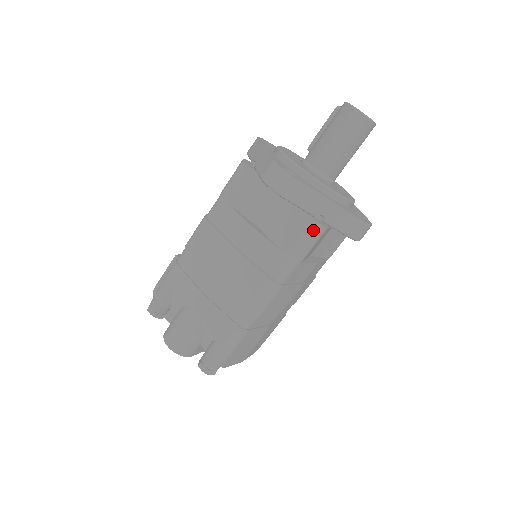
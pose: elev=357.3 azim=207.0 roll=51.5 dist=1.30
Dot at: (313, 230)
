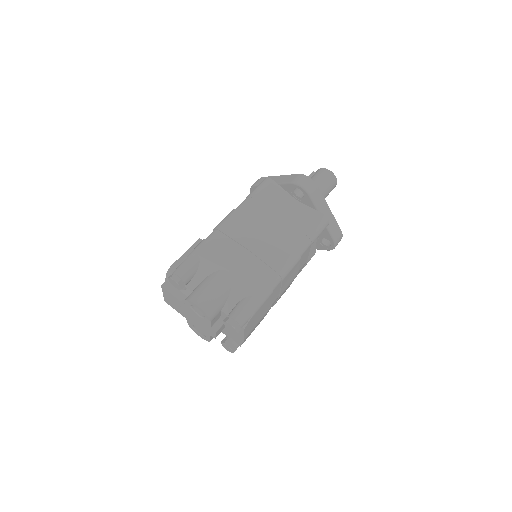
Dot at: (323, 221)
